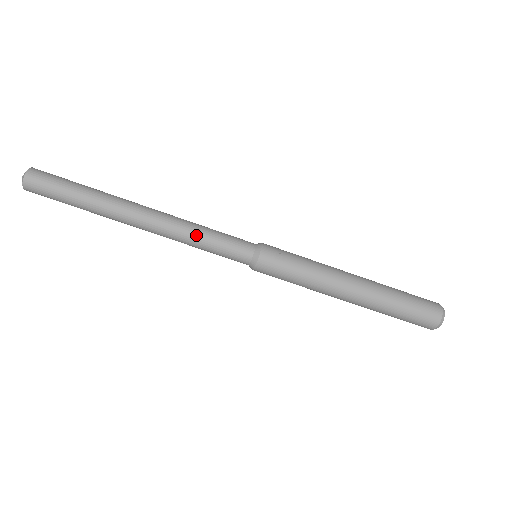
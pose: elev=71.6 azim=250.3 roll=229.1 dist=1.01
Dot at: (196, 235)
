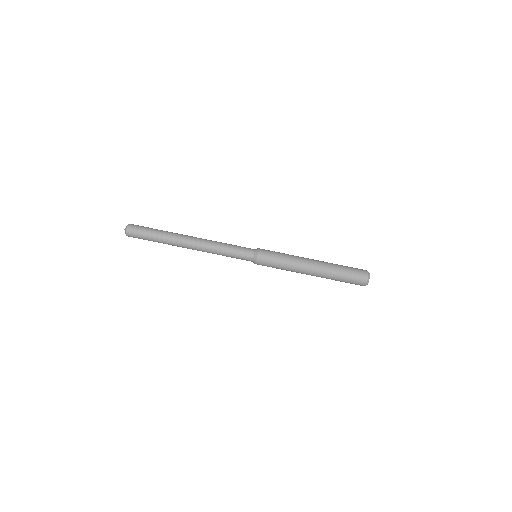
Dot at: (222, 243)
